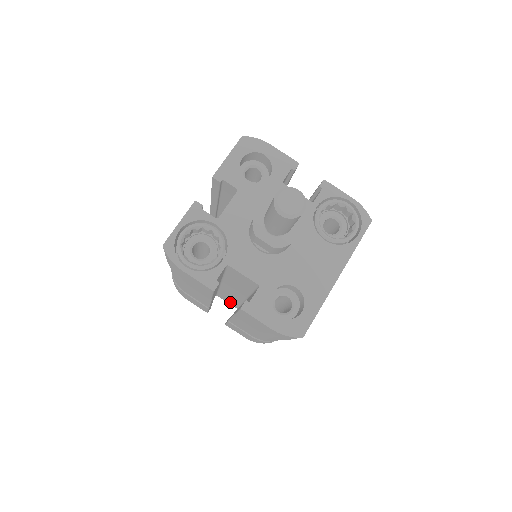
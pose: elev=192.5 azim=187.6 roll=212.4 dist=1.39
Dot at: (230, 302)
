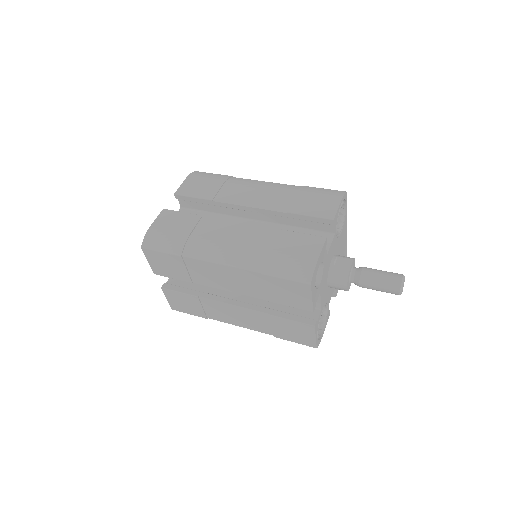
Dot at: occluded
